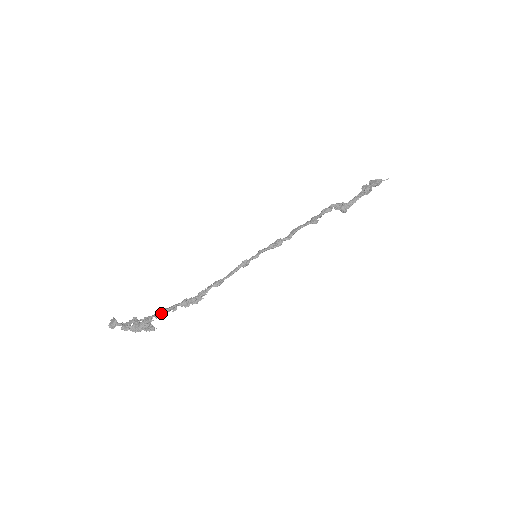
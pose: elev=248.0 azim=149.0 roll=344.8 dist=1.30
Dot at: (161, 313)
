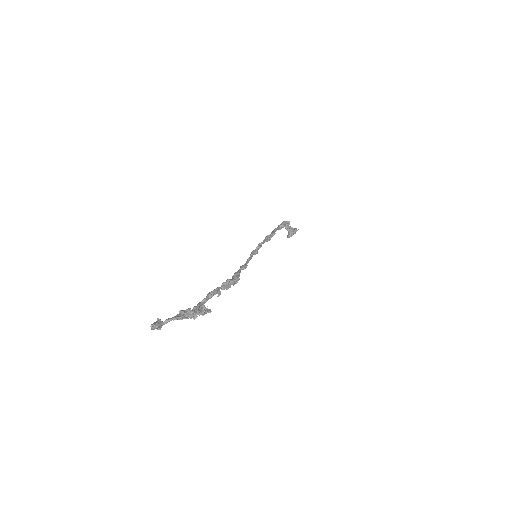
Dot at: (208, 296)
